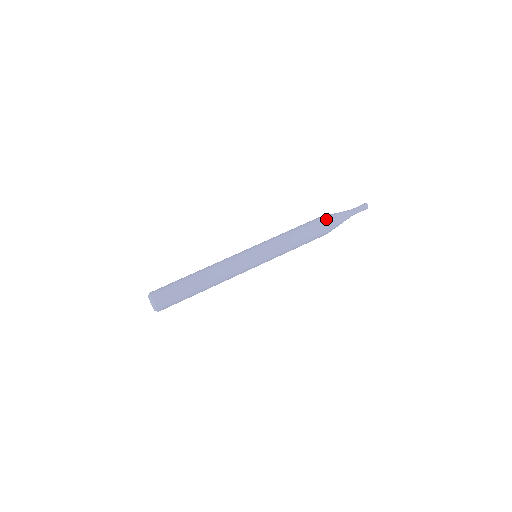
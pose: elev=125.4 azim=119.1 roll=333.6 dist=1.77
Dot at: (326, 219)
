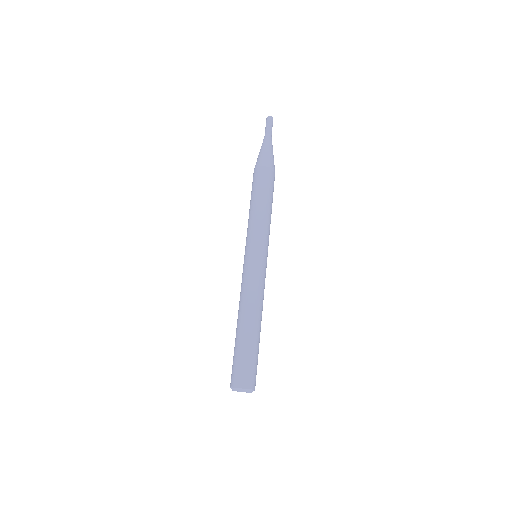
Dot at: (264, 164)
